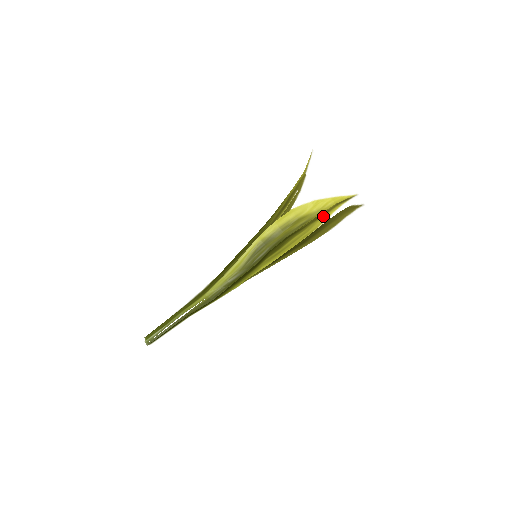
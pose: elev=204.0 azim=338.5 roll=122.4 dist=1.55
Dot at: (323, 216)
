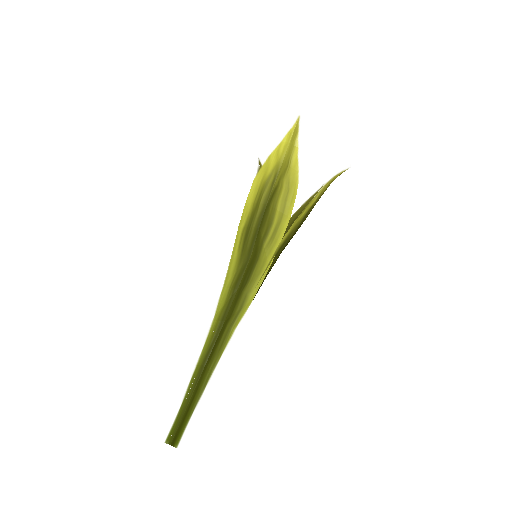
Dot at: (290, 164)
